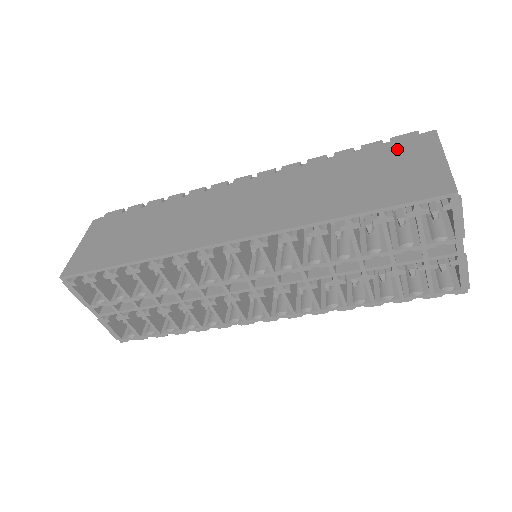
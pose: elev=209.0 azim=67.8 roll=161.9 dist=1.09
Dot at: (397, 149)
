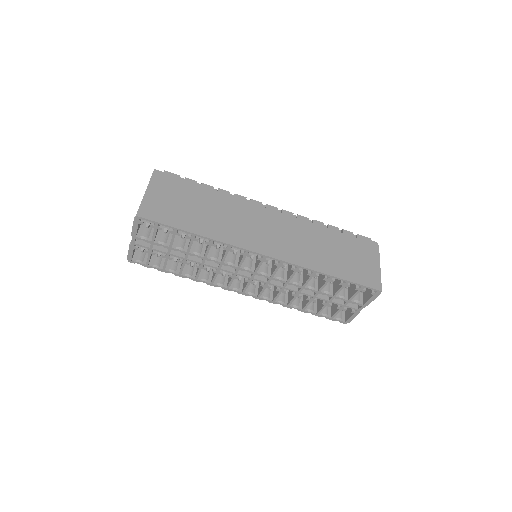
Dot at: (360, 245)
